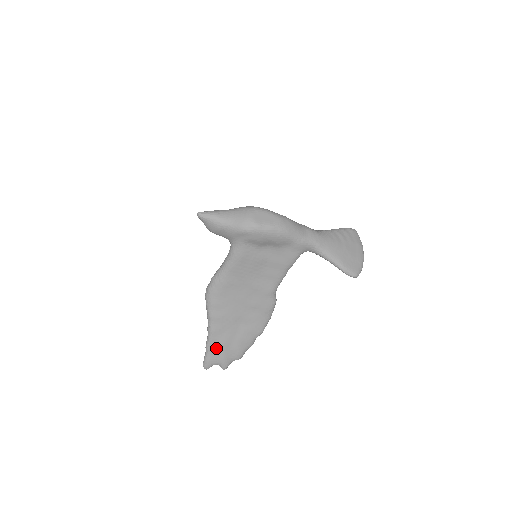
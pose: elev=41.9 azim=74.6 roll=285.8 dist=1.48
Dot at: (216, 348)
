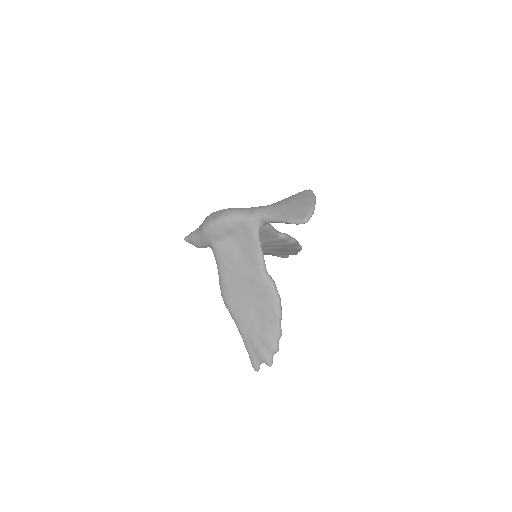
Dot at: (251, 345)
